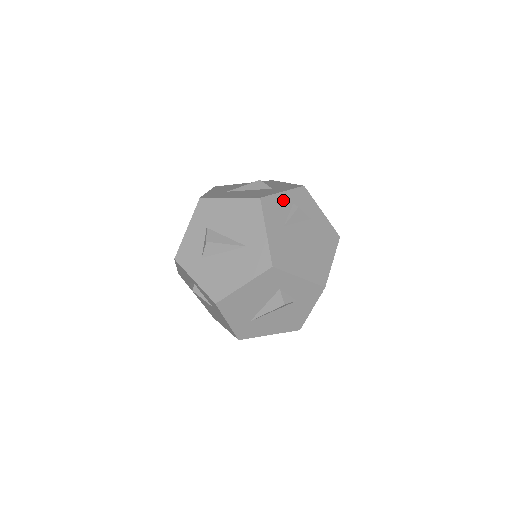
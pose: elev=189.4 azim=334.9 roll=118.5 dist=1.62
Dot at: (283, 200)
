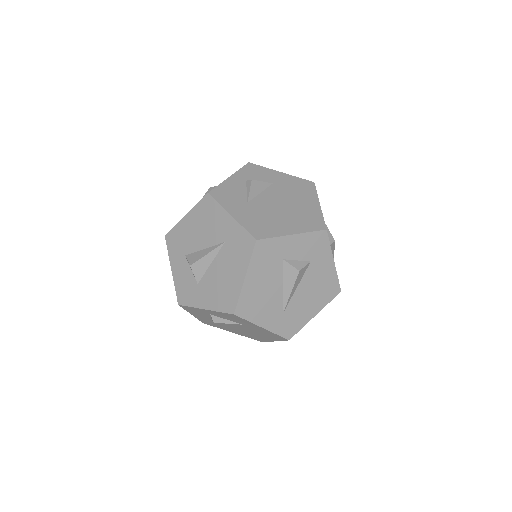
Dot at: (233, 183)
